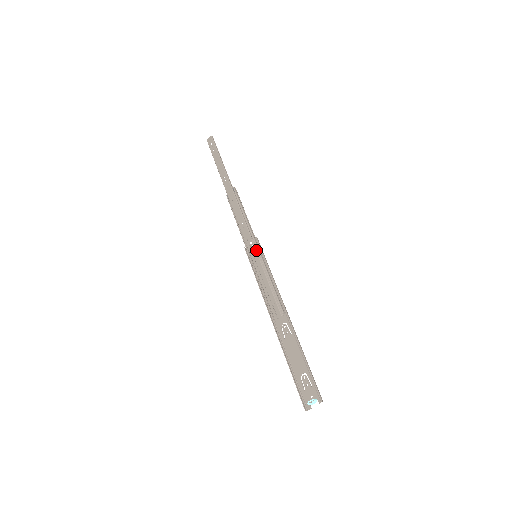
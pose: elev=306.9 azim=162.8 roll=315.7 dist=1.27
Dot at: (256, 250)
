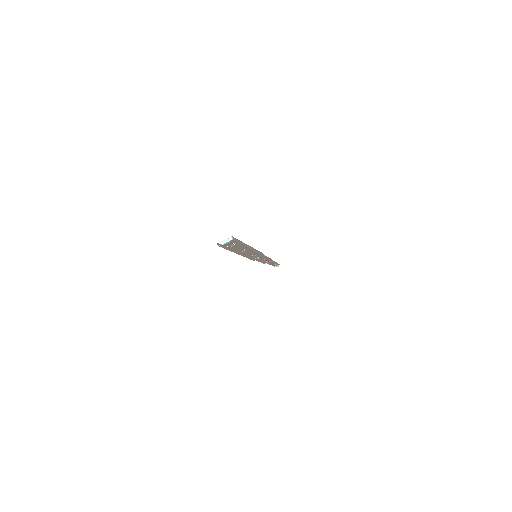
Dot at: occluded
